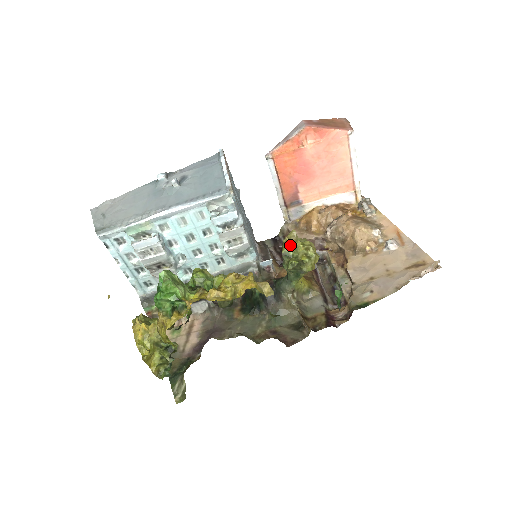
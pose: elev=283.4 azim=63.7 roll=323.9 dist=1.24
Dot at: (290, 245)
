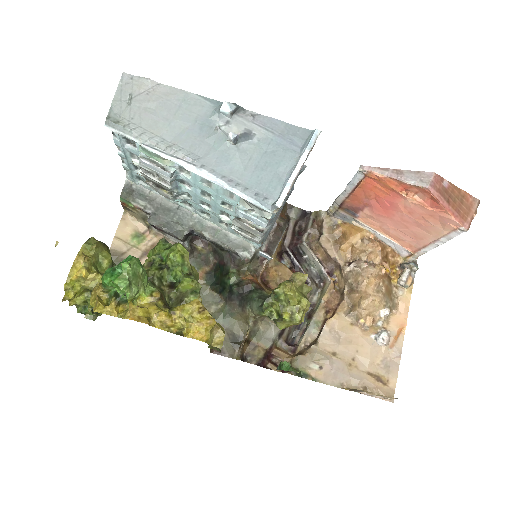
Dot at: (287, 293)
